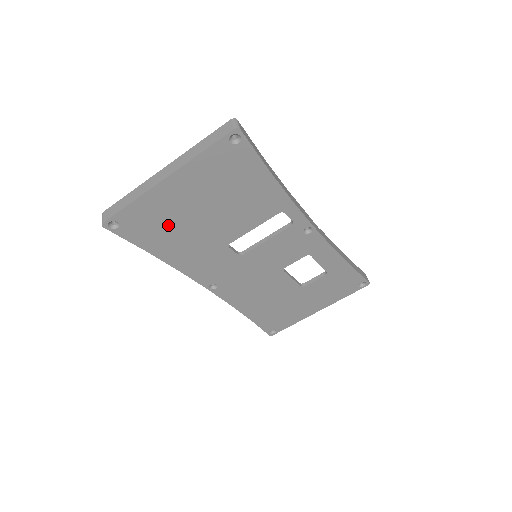
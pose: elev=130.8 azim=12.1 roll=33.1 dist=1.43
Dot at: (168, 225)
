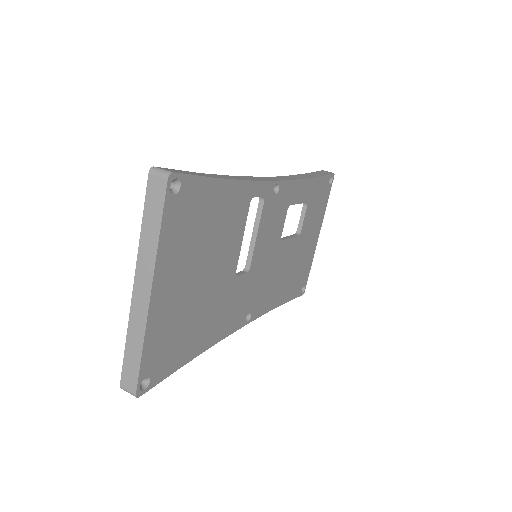
Dot at: (184, 324)
